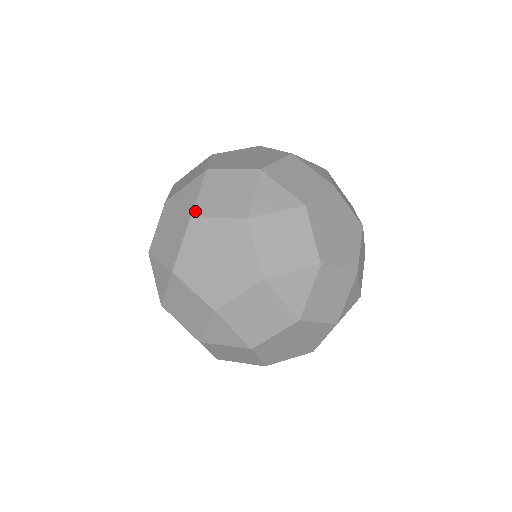
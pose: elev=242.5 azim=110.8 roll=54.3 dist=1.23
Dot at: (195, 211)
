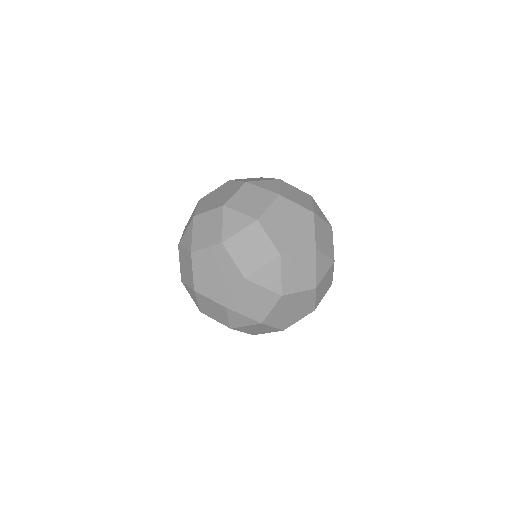
Dot at: (192, 248)
